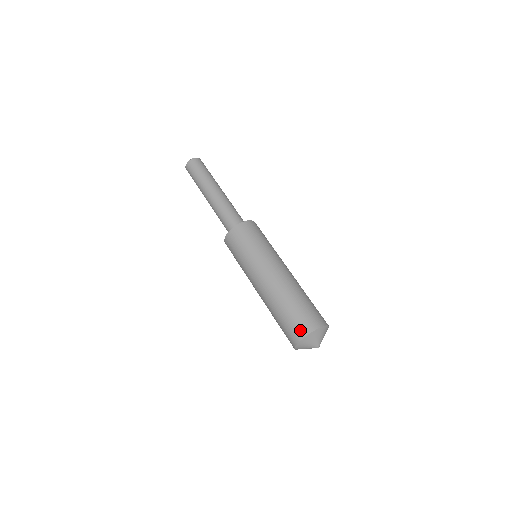
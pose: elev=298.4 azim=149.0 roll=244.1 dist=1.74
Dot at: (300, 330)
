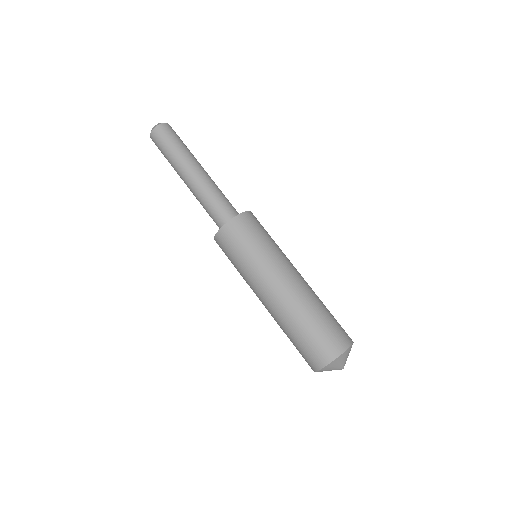
Dot at: (309, 364)
